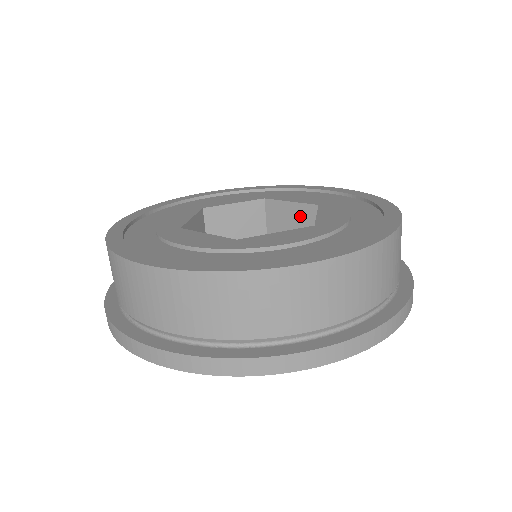
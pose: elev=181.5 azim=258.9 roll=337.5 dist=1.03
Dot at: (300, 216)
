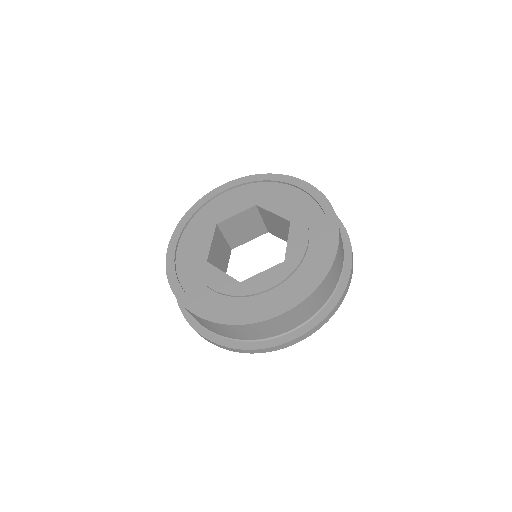
Dot at: (281, 222)
